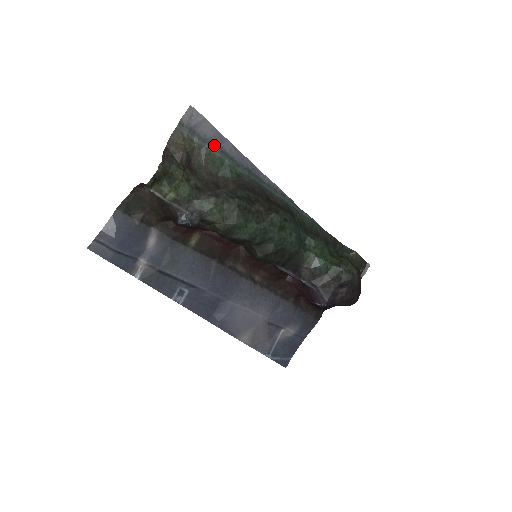
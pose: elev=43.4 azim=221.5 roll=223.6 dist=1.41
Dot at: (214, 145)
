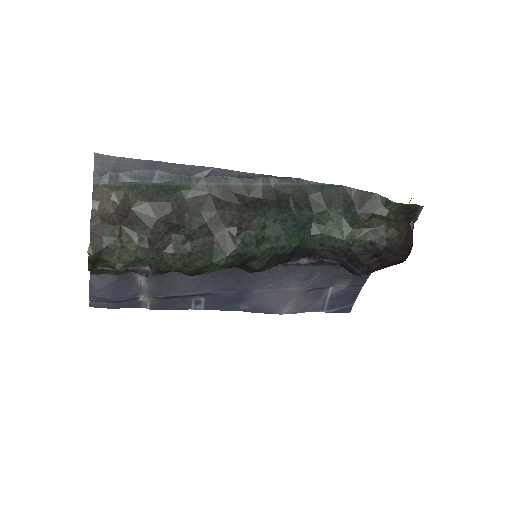
Dot at: (147, 176)
